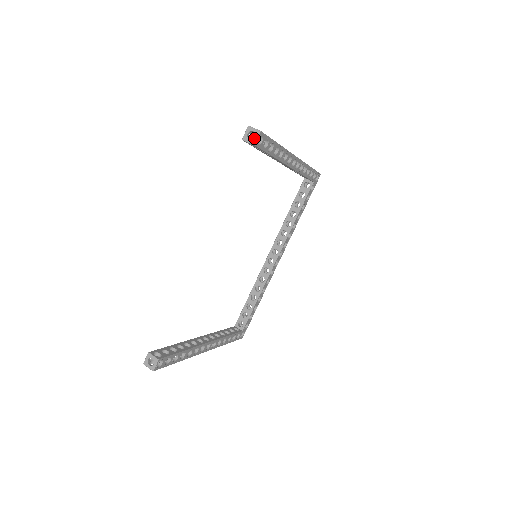
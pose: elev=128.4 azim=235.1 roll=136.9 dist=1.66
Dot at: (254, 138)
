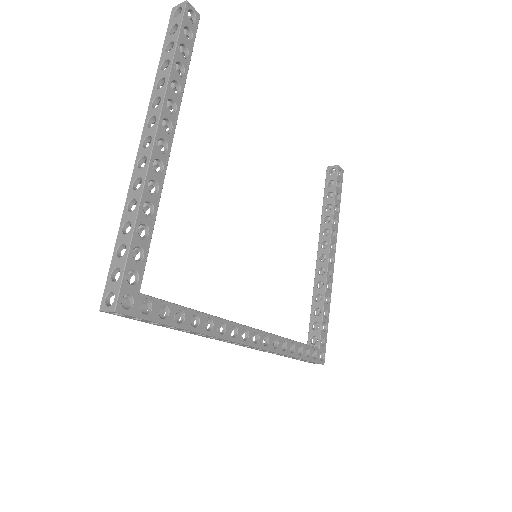
Dot at: occluded
